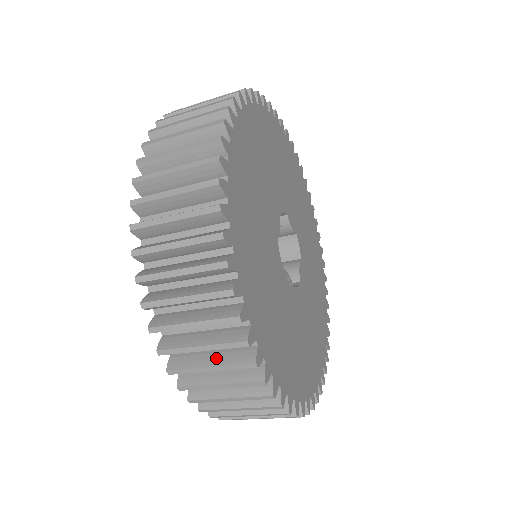
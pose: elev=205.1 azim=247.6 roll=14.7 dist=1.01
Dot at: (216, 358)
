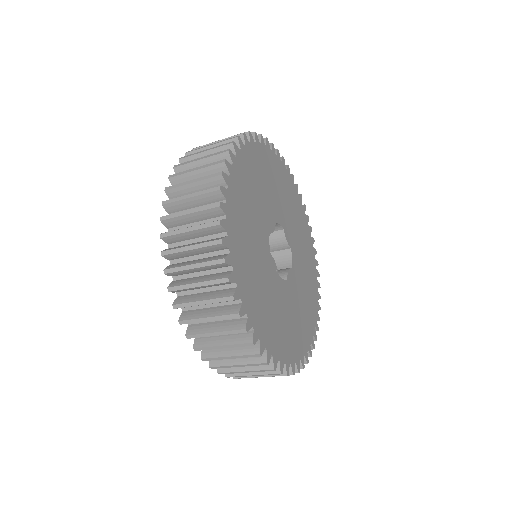
Dot at: (203, 278)
